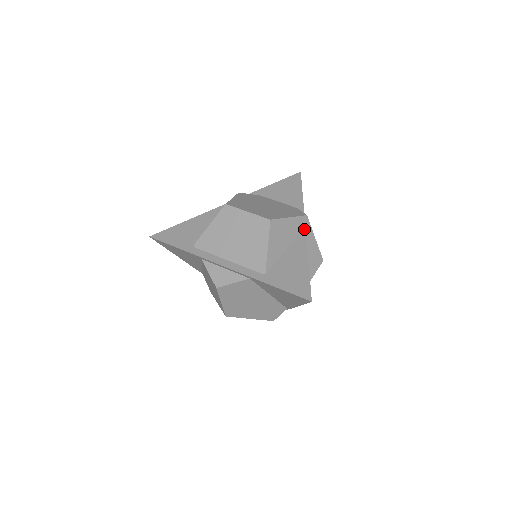
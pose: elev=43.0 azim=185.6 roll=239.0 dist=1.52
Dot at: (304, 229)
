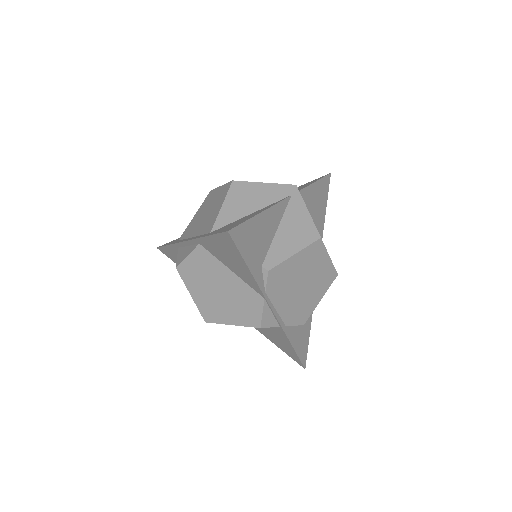
Dot at: (287, 197)
